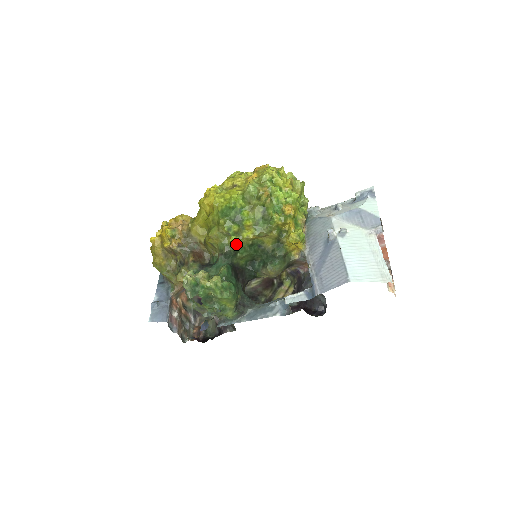
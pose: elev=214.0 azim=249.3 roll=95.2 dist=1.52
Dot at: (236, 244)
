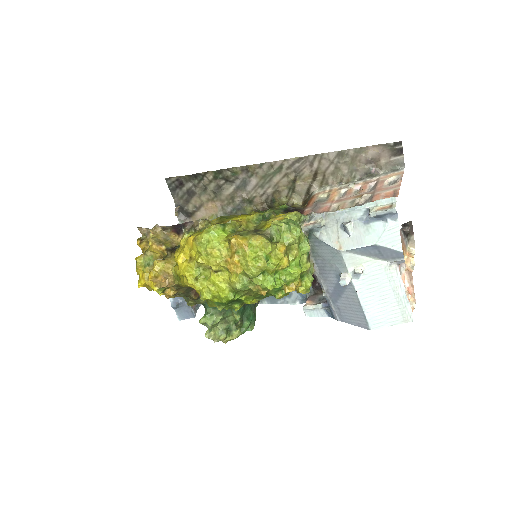
Dot at: occluded
